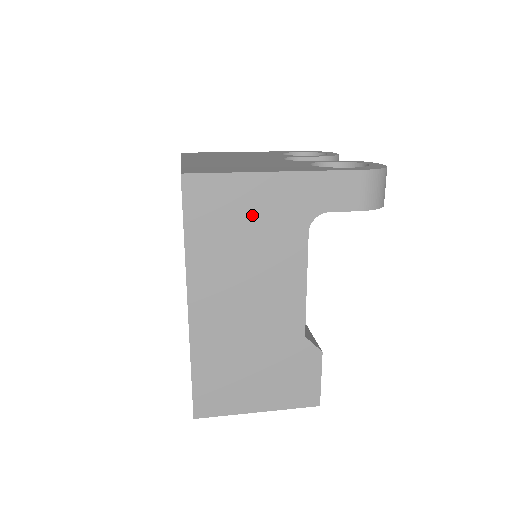
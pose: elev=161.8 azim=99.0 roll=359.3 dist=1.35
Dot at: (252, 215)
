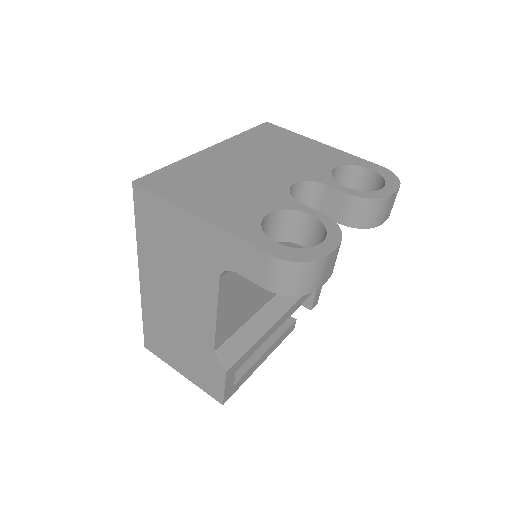
Dot at: (179, 239)
